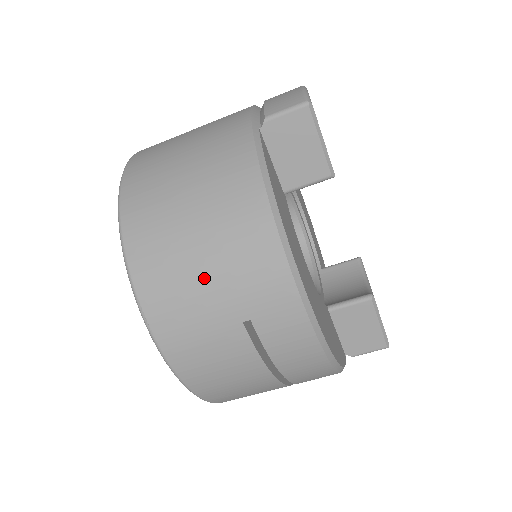
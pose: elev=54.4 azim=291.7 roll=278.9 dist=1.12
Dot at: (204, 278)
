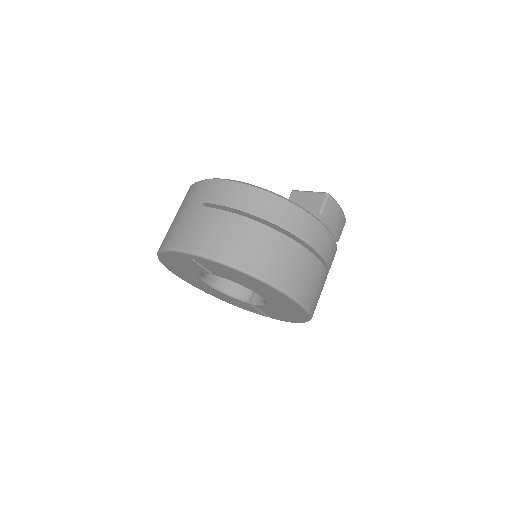
Dot at: (181, 216)
